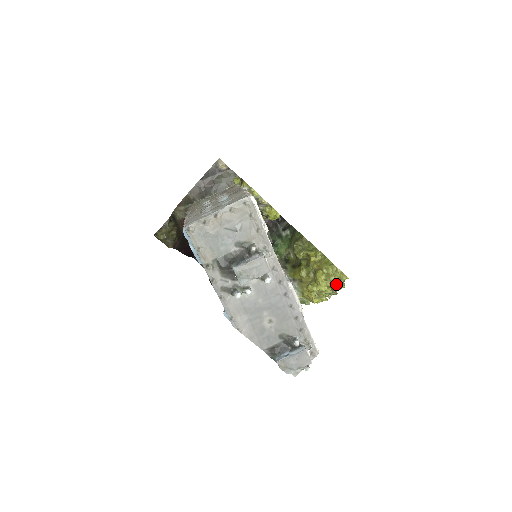
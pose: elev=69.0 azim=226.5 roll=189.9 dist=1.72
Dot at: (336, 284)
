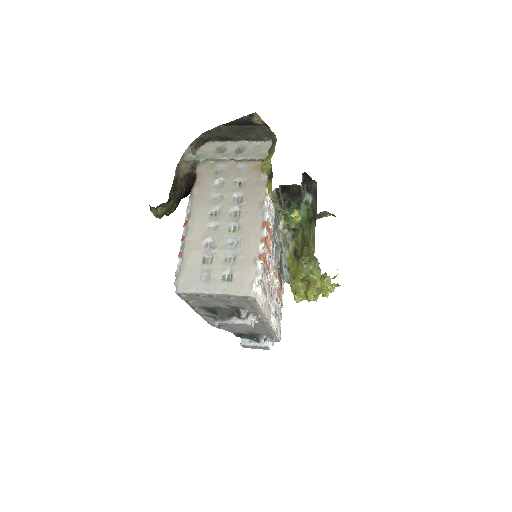
Dot at: occluded
